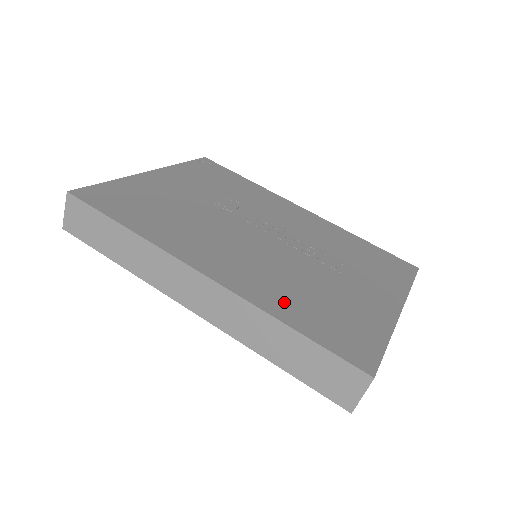
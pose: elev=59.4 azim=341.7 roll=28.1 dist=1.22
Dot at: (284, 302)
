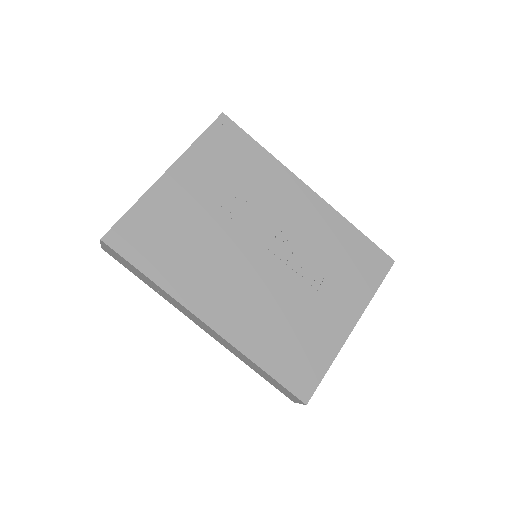
Dot at: (262, 342)
